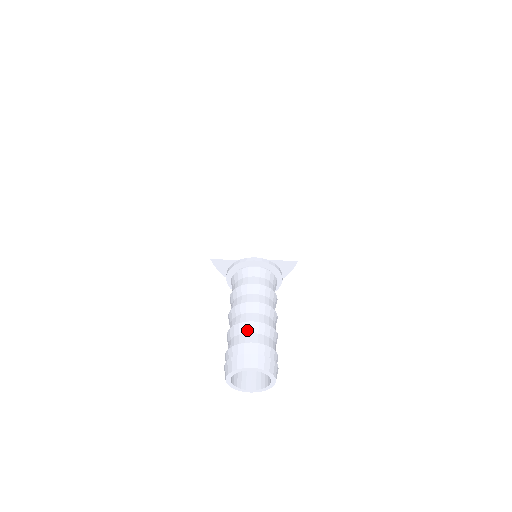
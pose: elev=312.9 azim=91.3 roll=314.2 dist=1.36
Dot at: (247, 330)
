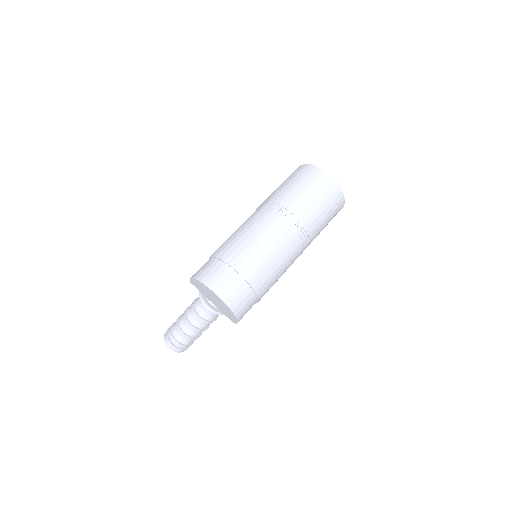
Dot at: (179, 333)
